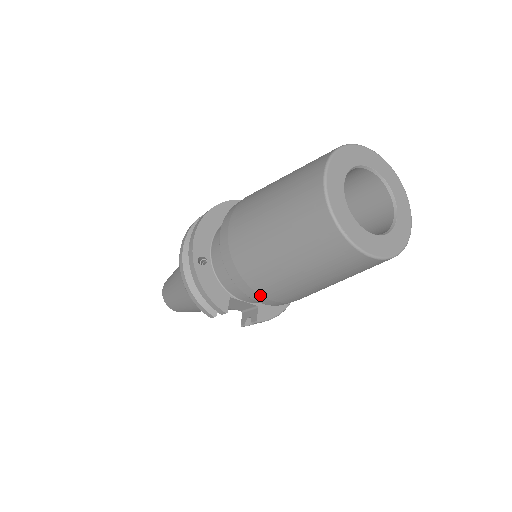
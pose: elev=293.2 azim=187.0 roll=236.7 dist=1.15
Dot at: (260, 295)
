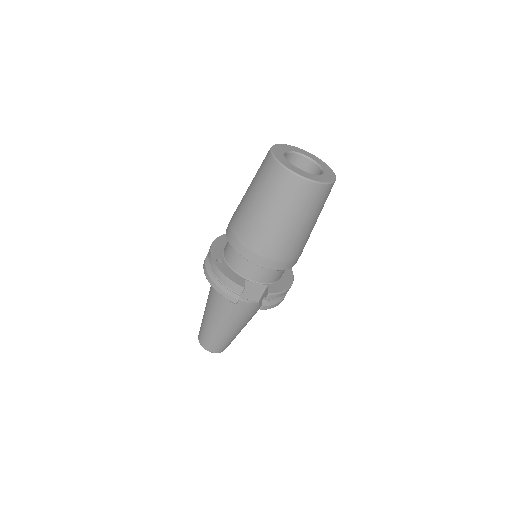
Dot at: (262, 257)
